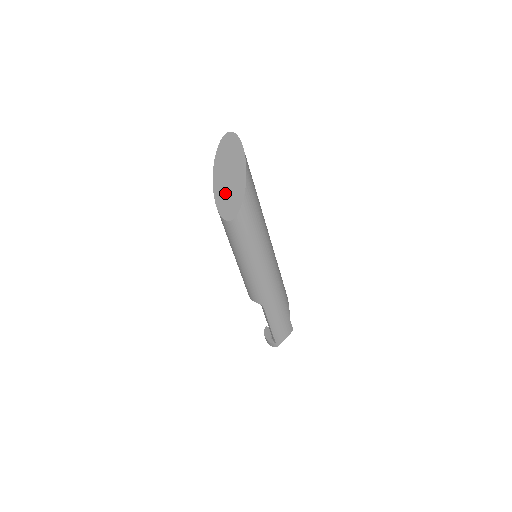
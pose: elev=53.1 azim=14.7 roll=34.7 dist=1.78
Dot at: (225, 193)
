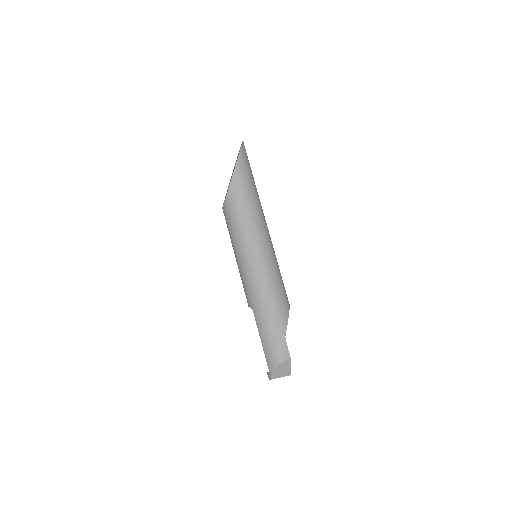
Dot at: occluded
